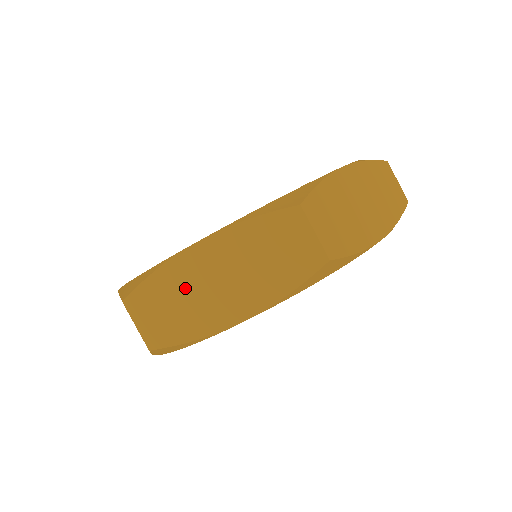
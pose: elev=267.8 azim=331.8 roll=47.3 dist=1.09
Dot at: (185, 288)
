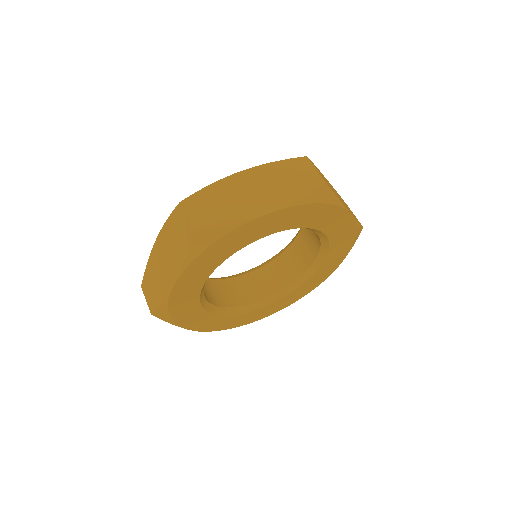
Dot at: (228, 195)
